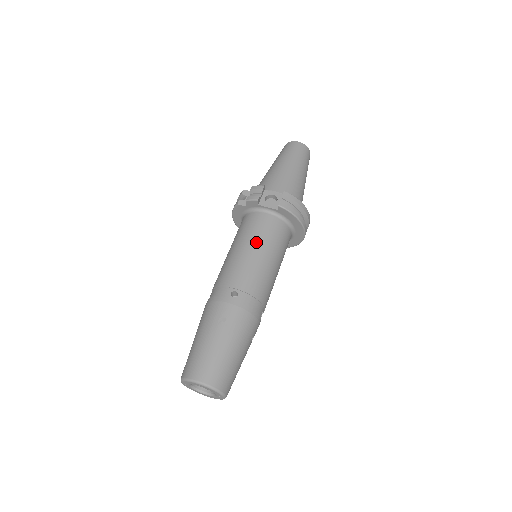
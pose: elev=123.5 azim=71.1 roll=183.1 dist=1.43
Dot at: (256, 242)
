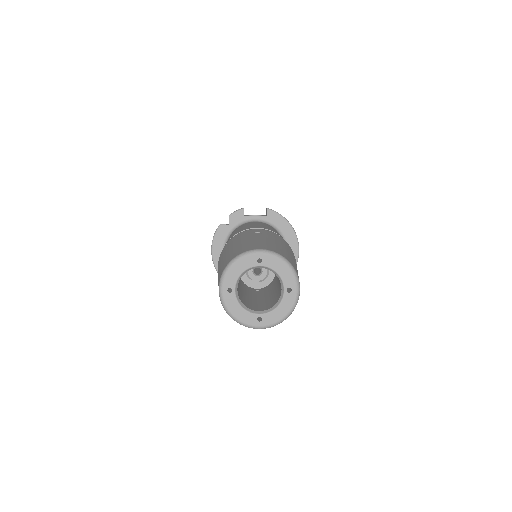
Dot at: occluded
